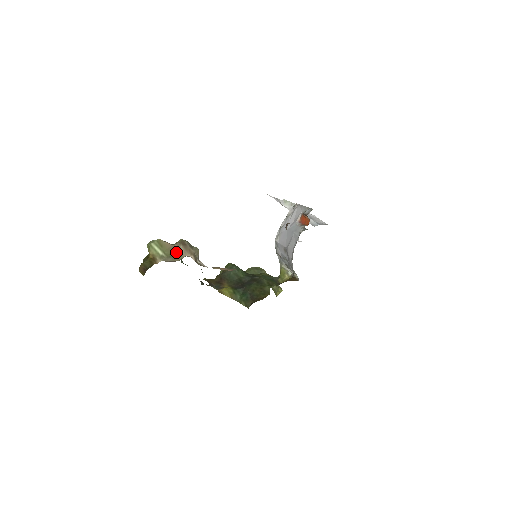
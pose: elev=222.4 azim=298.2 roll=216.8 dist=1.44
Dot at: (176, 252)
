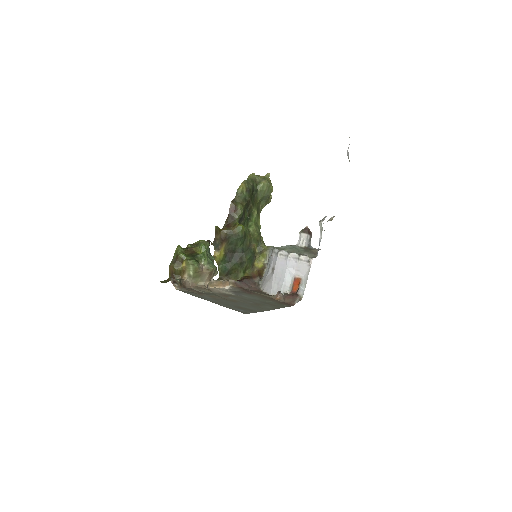
Dot at: (201, 277)
